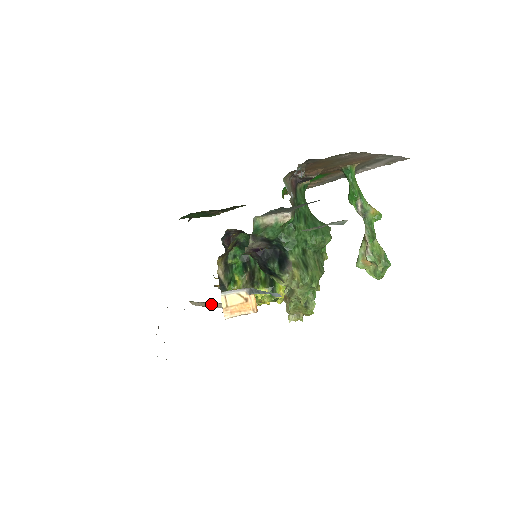
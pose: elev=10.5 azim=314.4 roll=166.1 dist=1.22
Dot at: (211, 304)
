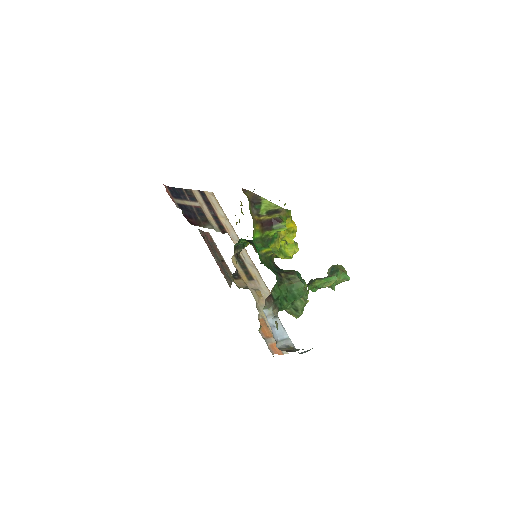
Dot at: (236, 239)
